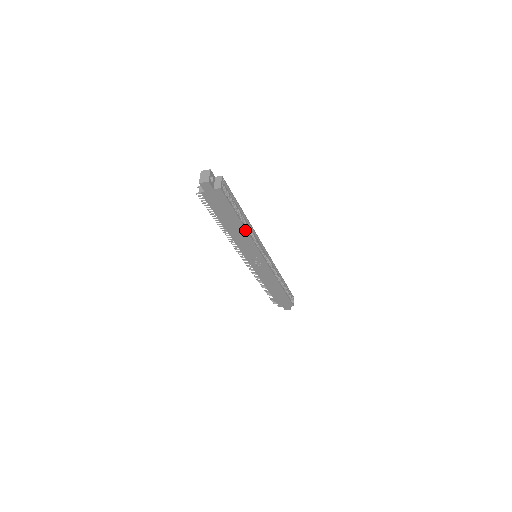
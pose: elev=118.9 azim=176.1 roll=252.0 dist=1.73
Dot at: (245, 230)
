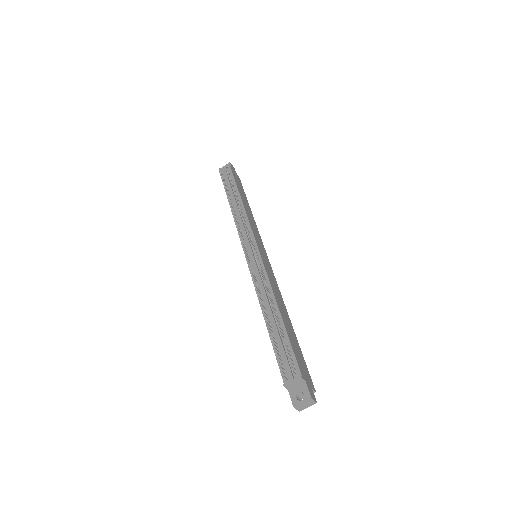
Dot at: occluded
